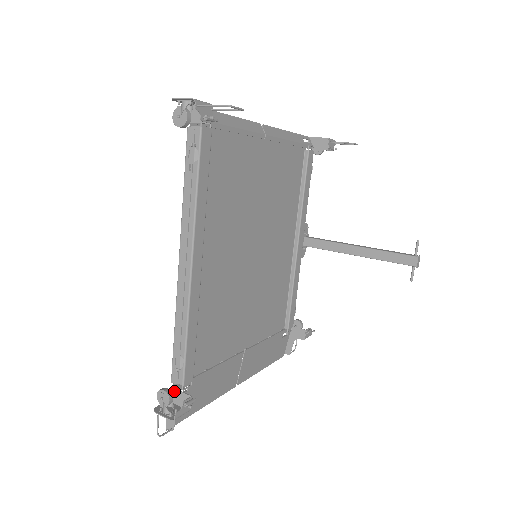
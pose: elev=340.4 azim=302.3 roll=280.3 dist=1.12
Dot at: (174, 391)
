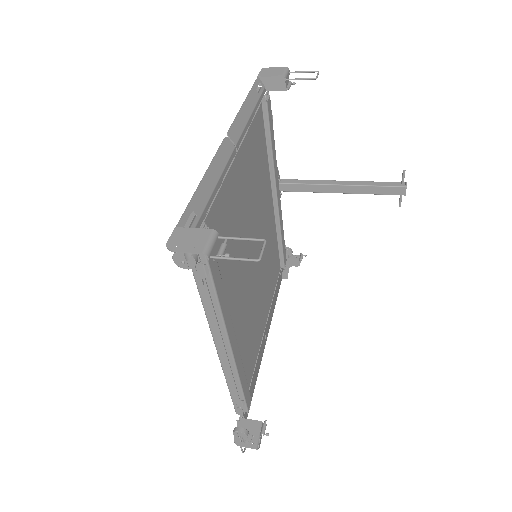
Dot at: (243, 420)
